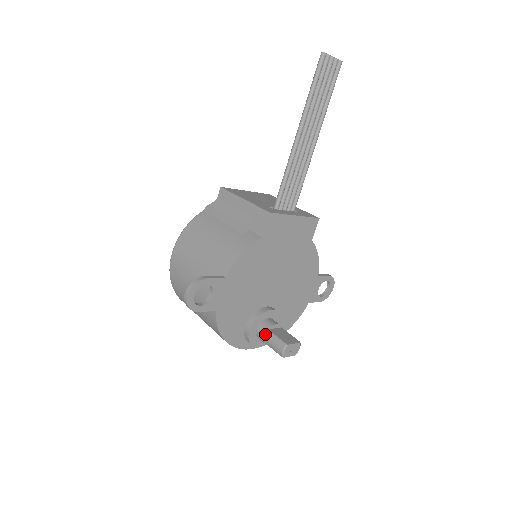
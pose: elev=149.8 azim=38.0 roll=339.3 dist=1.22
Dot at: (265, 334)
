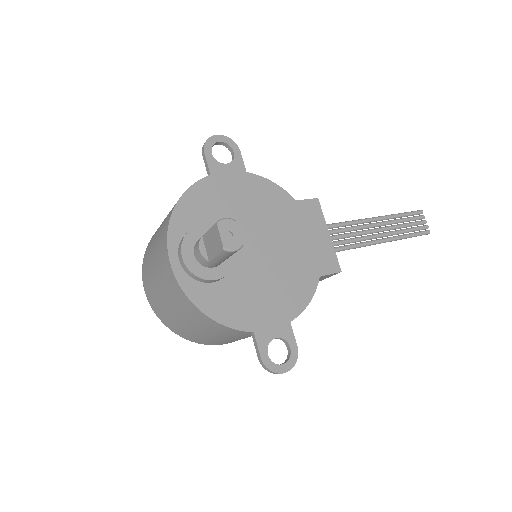
Dot at: occluded
